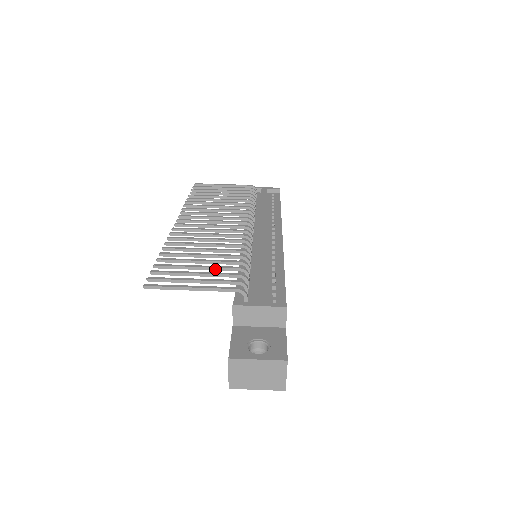
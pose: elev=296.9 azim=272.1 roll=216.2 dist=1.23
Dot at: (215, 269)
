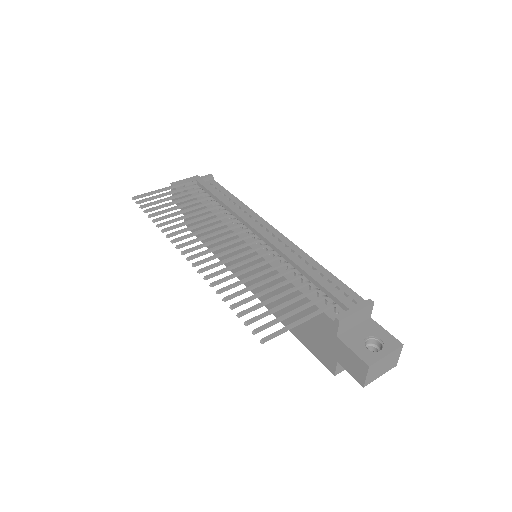
Dot at: (288, 293)
